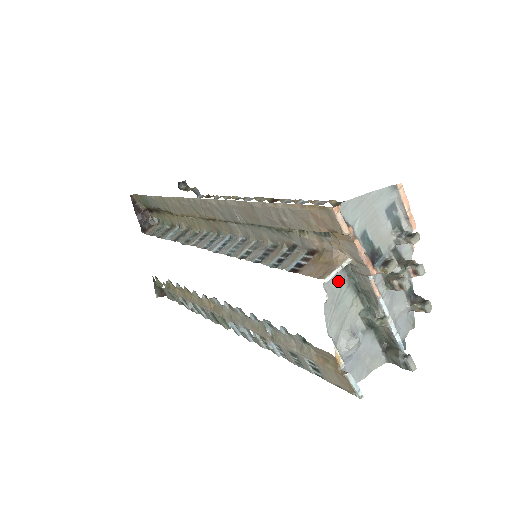
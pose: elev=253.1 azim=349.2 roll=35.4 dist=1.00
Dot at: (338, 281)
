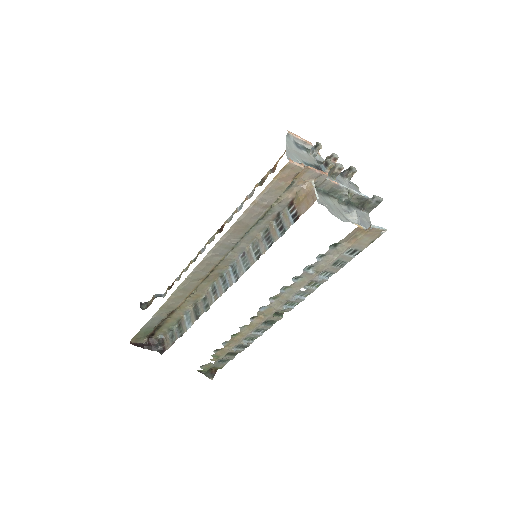
Dot at: occluded
